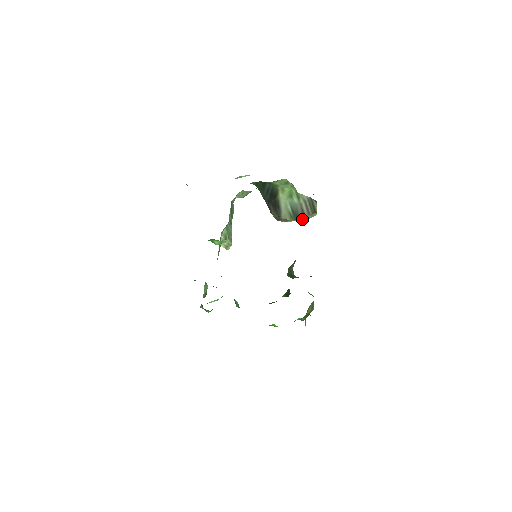
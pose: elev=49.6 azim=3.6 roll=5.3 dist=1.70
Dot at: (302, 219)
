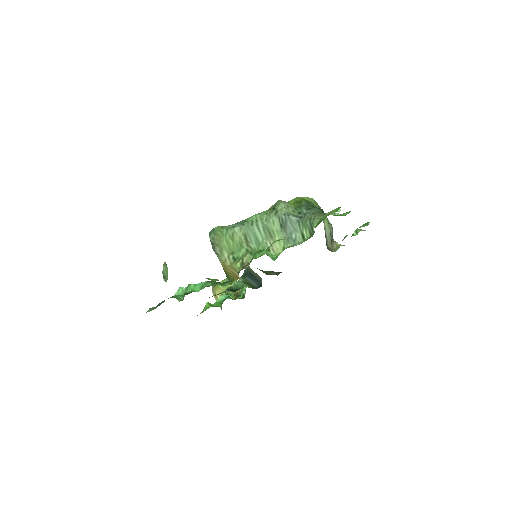
Dot at: (333, 247)
